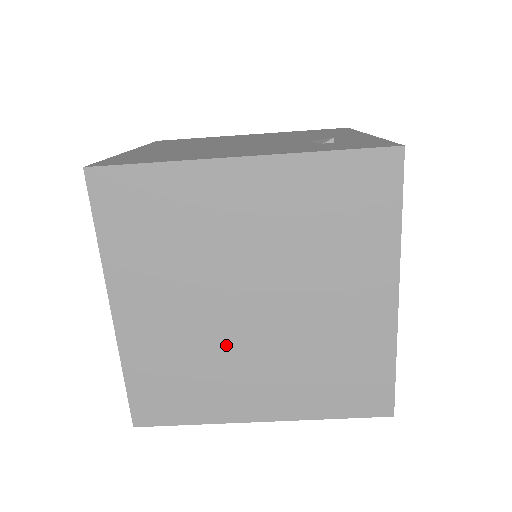
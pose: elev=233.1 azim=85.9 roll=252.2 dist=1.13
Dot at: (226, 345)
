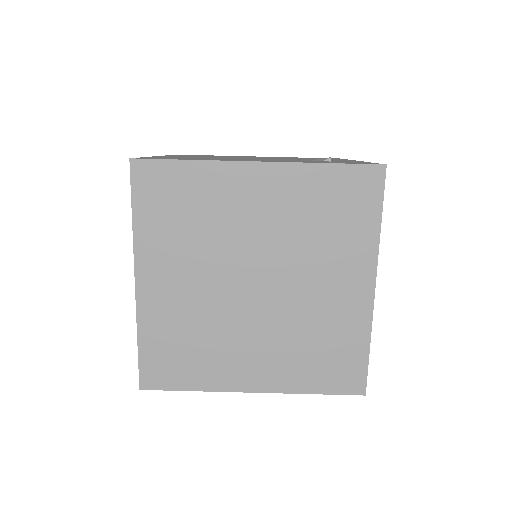
Dot at: (229, 320)
